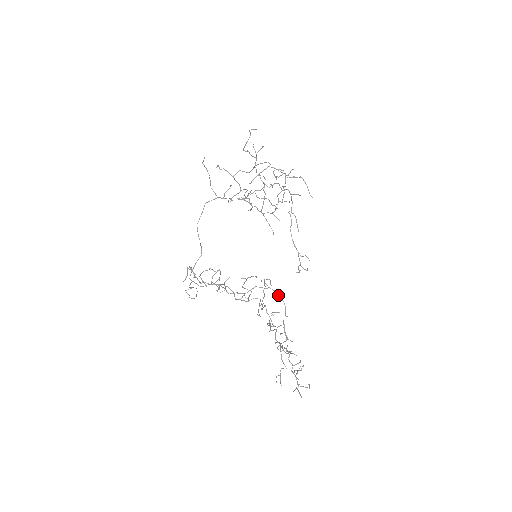
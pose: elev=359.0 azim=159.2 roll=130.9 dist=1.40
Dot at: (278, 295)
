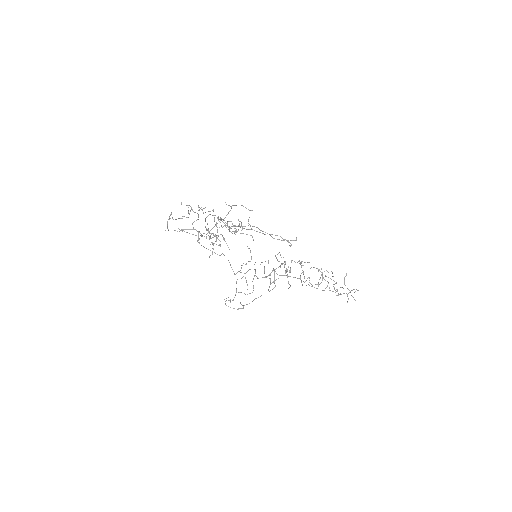
Dot at: occluded
